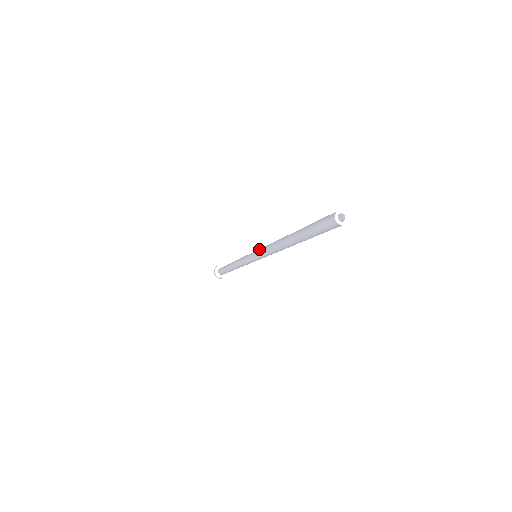
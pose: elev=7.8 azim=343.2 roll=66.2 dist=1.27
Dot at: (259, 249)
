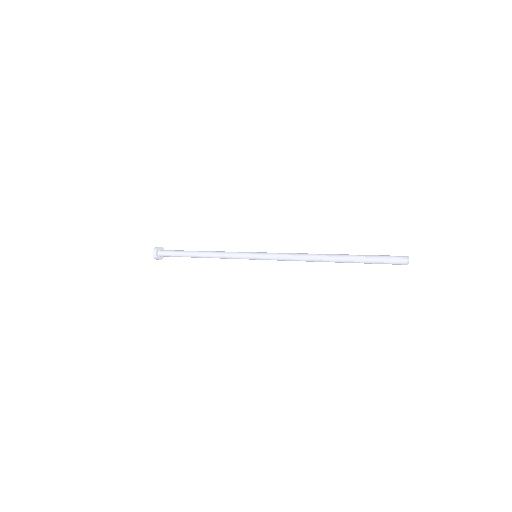
Dot at: (270, 256)
